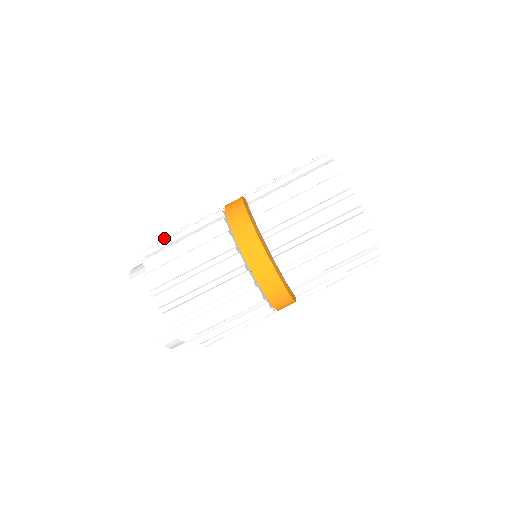
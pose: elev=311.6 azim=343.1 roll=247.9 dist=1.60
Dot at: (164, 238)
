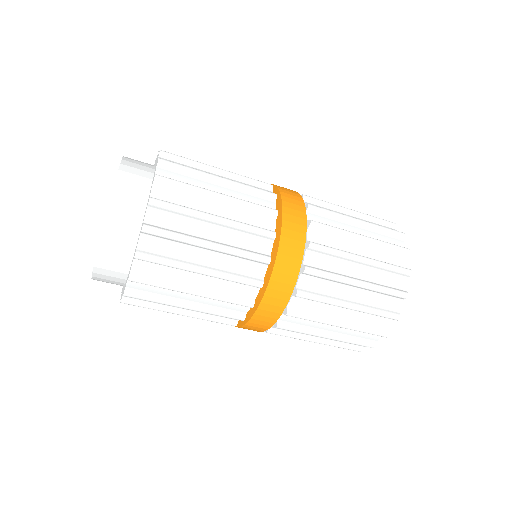
Dot at: (188, 169)
